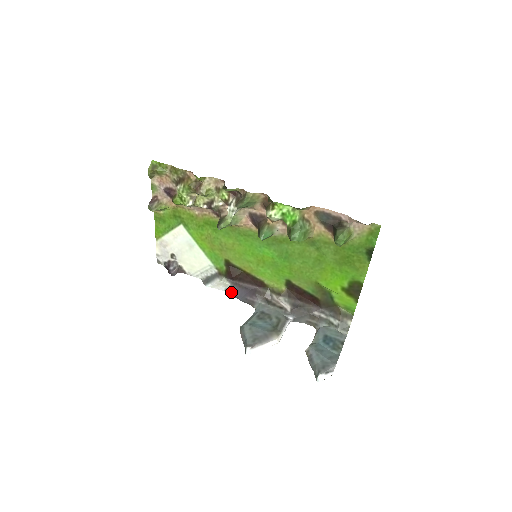
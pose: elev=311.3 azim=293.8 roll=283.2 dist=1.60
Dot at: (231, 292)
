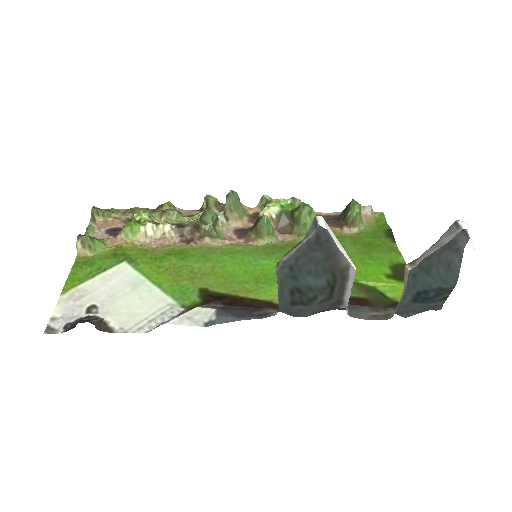
Dot at: (220, 316)
